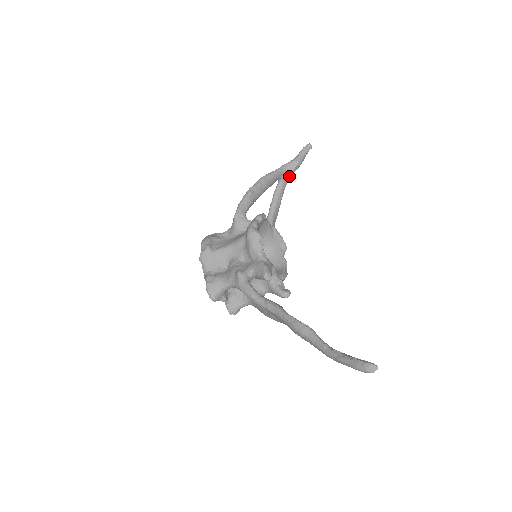
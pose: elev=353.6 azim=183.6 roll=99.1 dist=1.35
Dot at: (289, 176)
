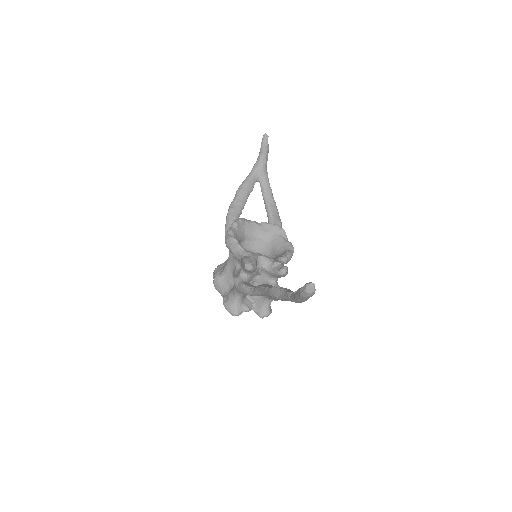
Dot at: (264, 172)
